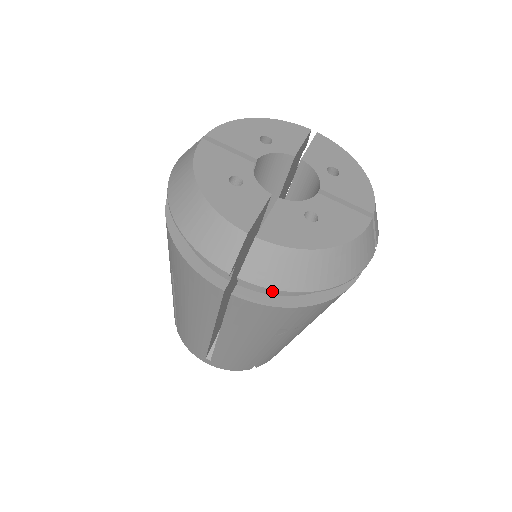
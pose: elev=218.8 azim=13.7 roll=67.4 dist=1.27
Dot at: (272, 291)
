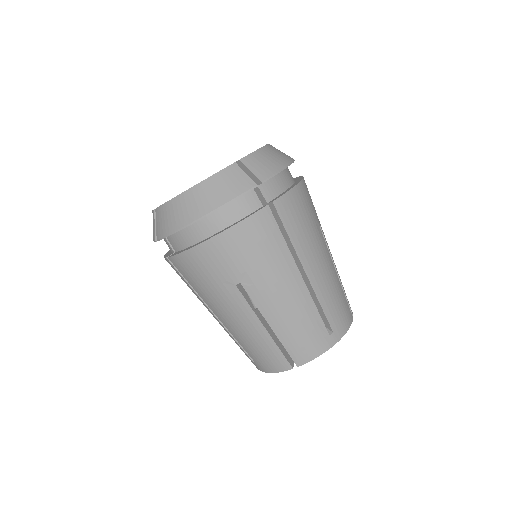
Dot at: (282, 188)
